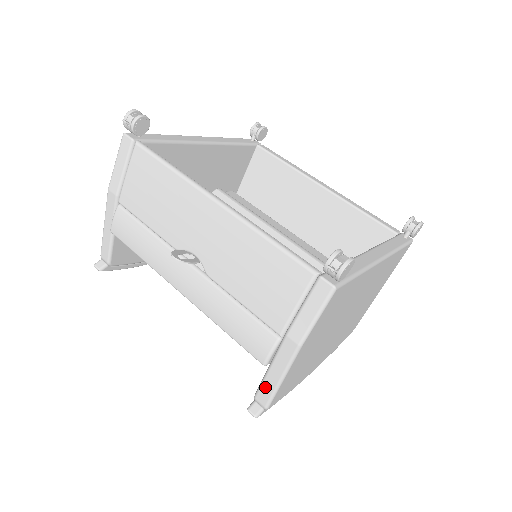
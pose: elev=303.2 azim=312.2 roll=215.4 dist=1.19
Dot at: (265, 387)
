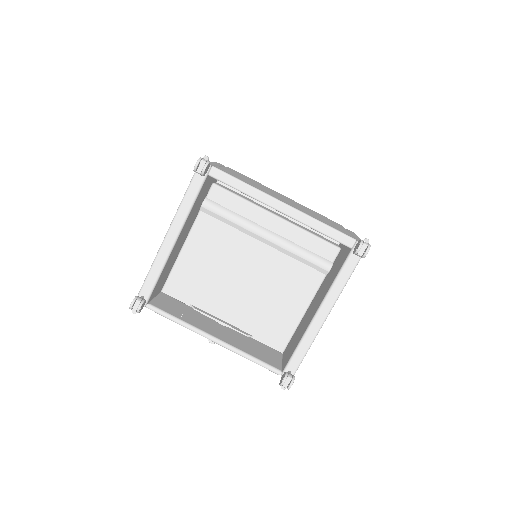
Dot at: occluded
